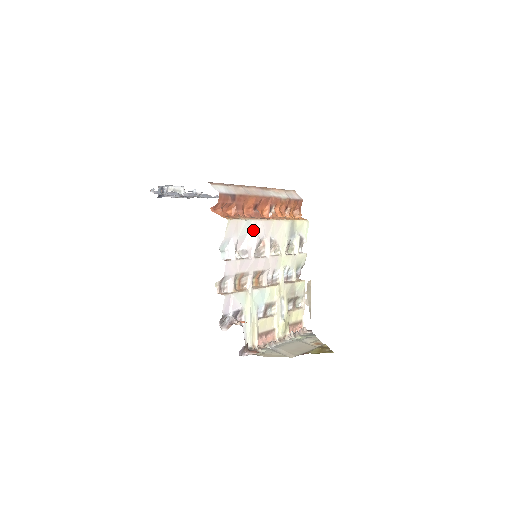
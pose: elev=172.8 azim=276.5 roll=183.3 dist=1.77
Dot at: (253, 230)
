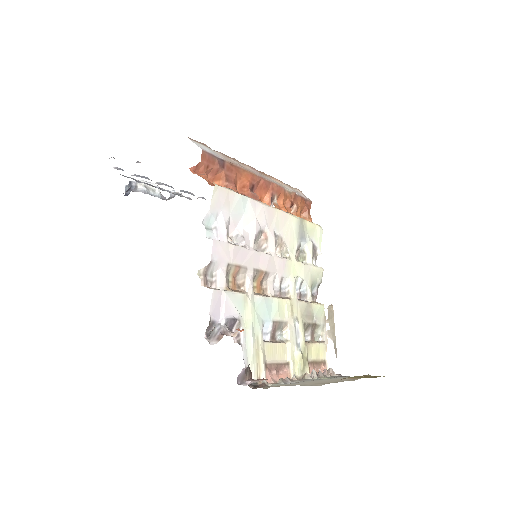
Dot at: (250, 212)
